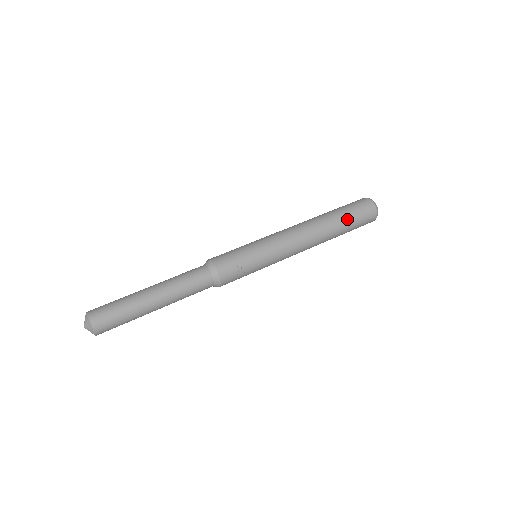
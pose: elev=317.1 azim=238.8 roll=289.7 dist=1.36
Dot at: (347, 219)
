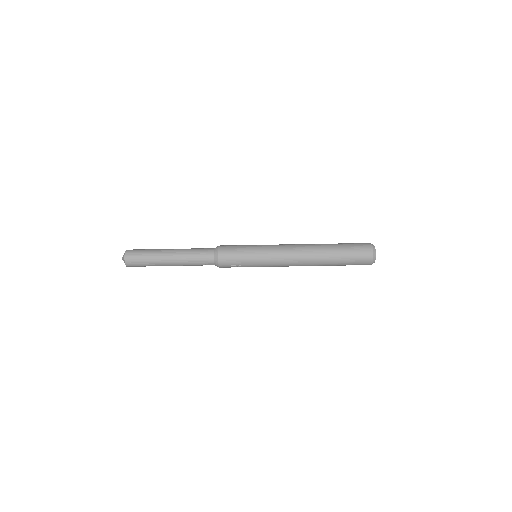
Dot at: (341, 263)
